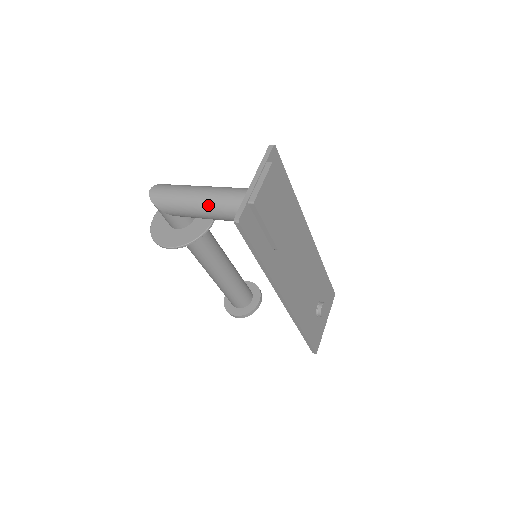
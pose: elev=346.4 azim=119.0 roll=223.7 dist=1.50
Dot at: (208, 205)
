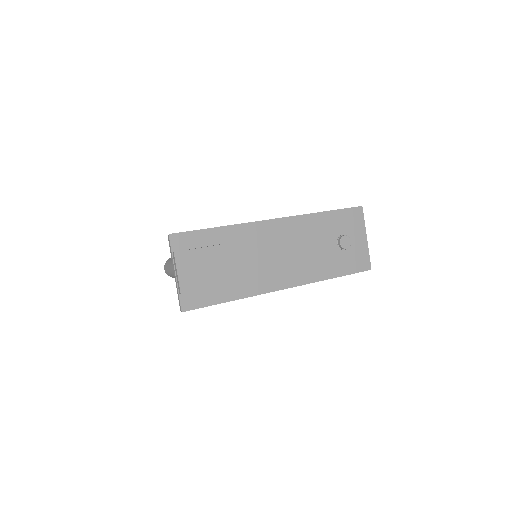
Dot at: occluded
